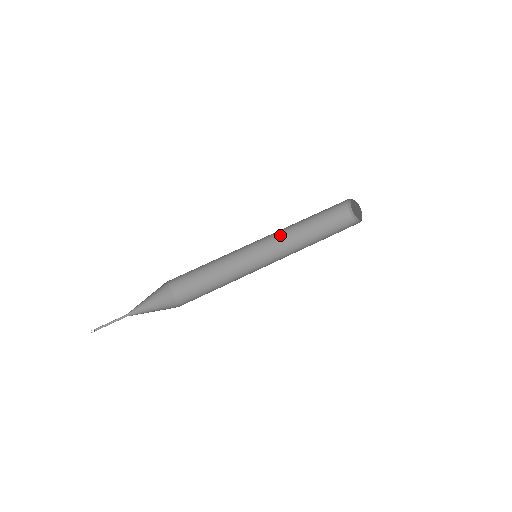
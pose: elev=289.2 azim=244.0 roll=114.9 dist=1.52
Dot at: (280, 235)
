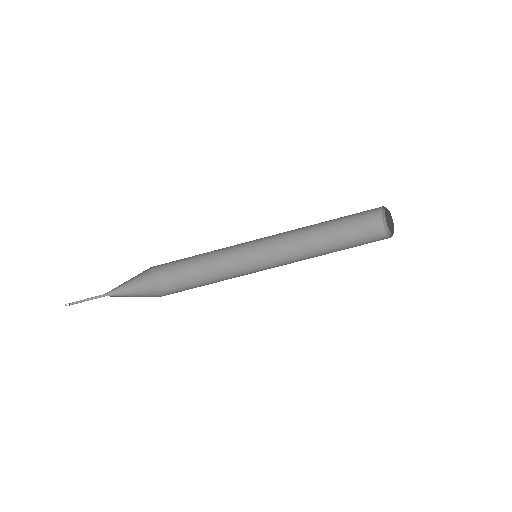
Dot at: occluded
